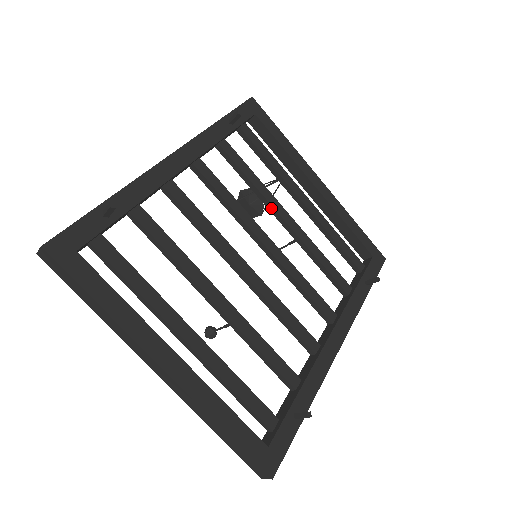
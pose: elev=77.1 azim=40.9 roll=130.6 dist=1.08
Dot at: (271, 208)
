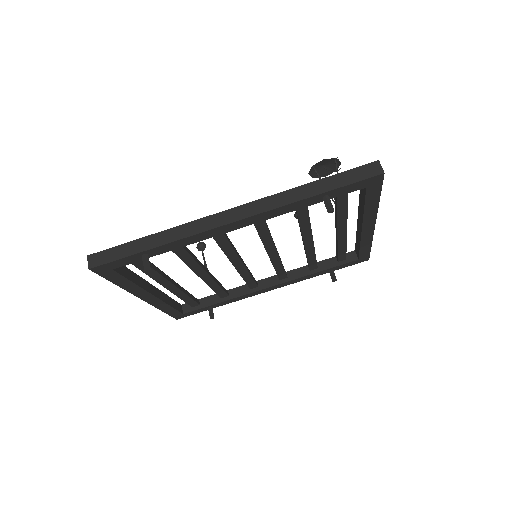
Dot at: (302, 235)
